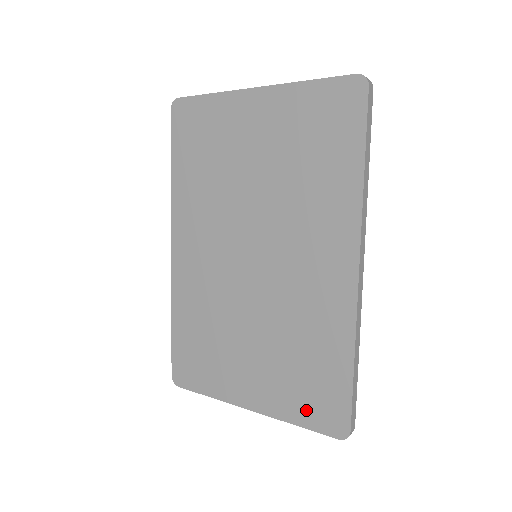
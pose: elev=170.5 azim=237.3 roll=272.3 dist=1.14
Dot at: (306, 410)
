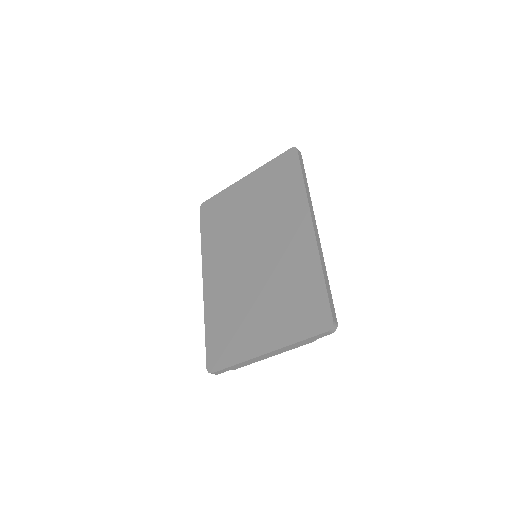
Dot at: (302, 326)
